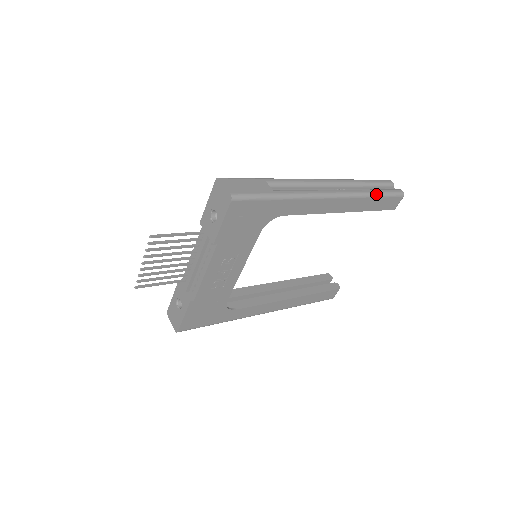
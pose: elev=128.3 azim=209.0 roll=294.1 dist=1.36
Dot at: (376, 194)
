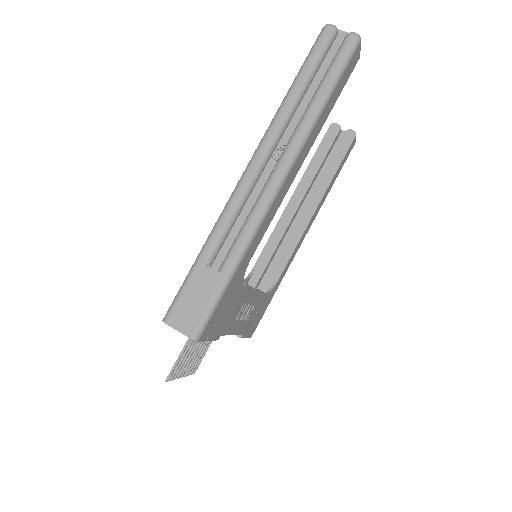
Dot at: (325, 99)
